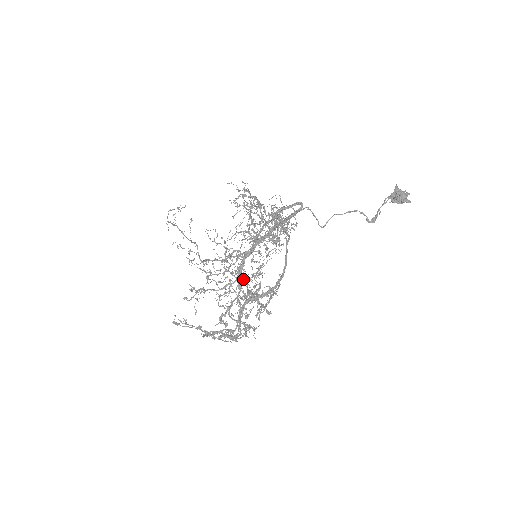
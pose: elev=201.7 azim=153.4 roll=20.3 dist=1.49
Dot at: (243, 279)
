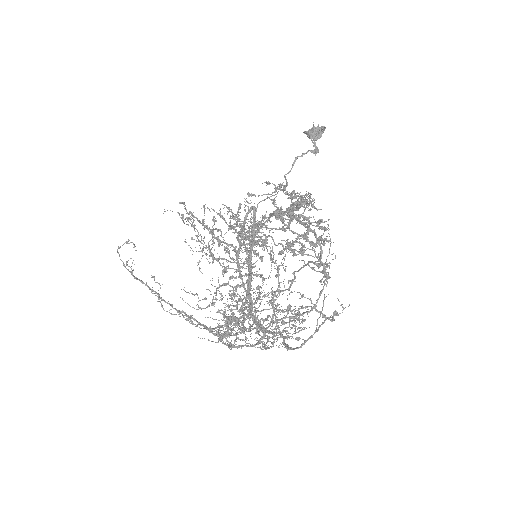
Dot at: (262, 224)
